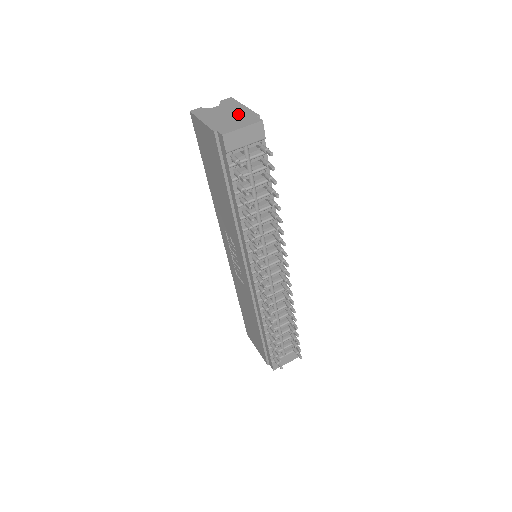
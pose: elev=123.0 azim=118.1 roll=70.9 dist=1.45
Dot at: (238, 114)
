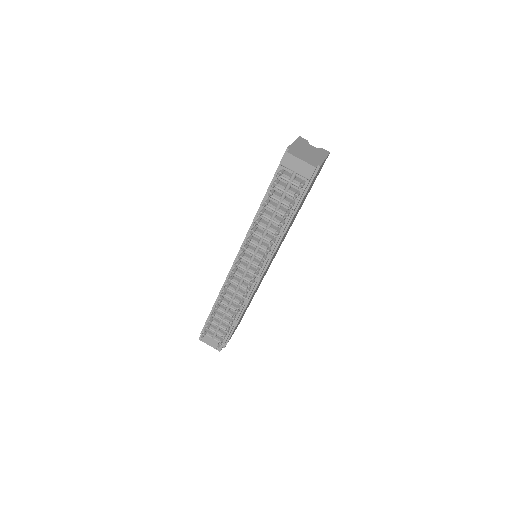
Dot at: (314, 156)
